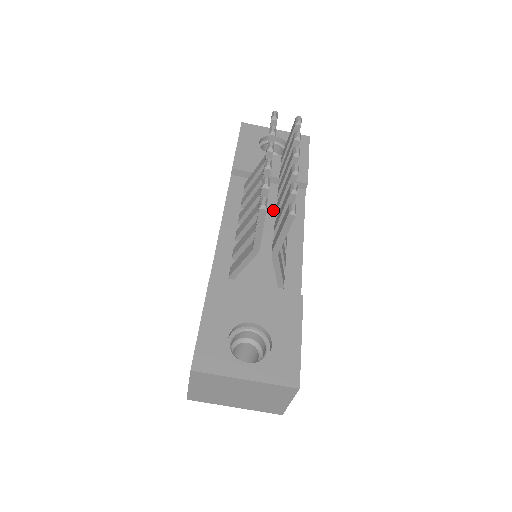
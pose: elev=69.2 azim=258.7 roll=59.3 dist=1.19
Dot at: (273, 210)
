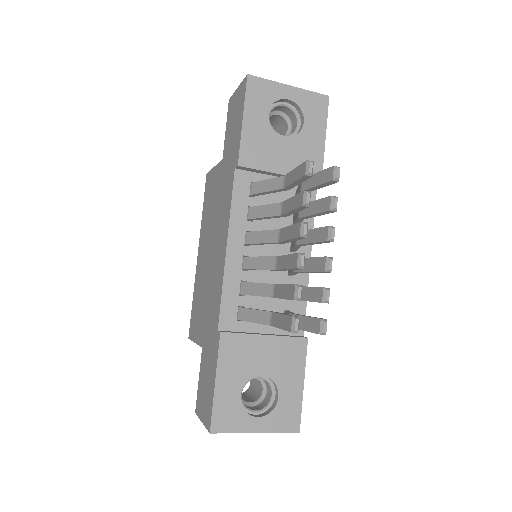
Dot at: (281, 221)
